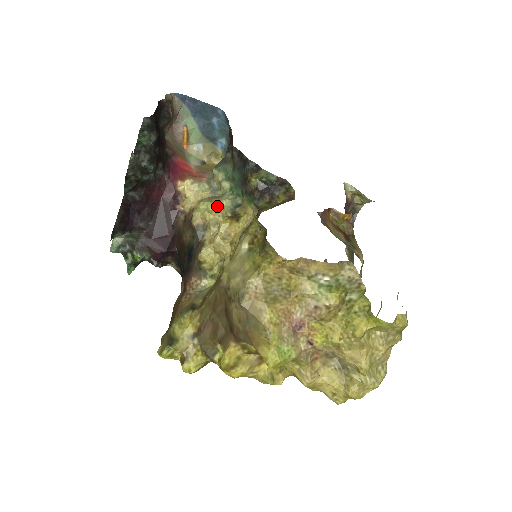
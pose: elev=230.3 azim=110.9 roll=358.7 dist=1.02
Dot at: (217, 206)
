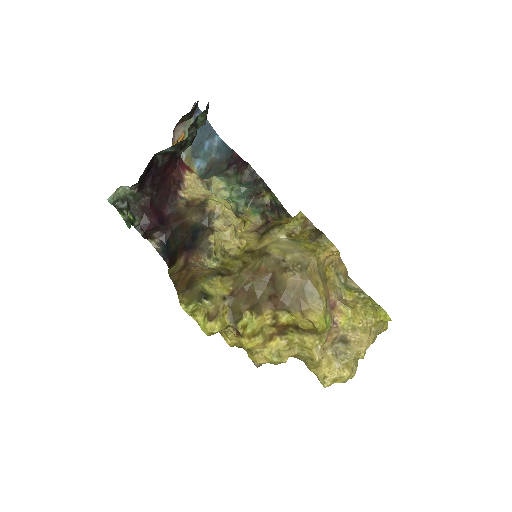
Dot at: (229, 204)
